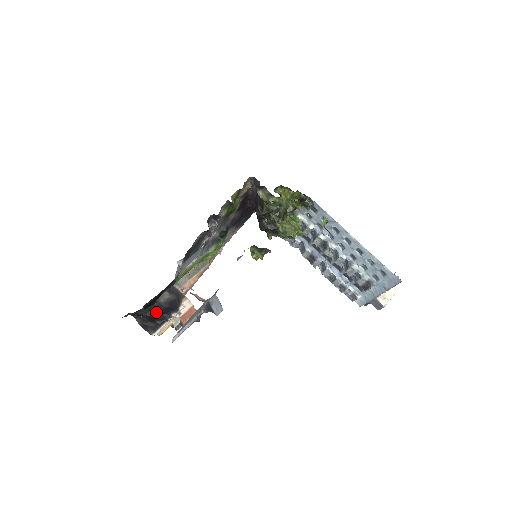
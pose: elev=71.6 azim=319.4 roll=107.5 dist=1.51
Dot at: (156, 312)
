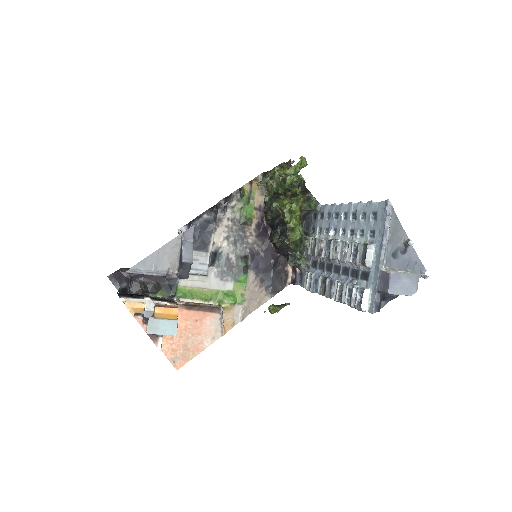
Dot at: (140, 295)
